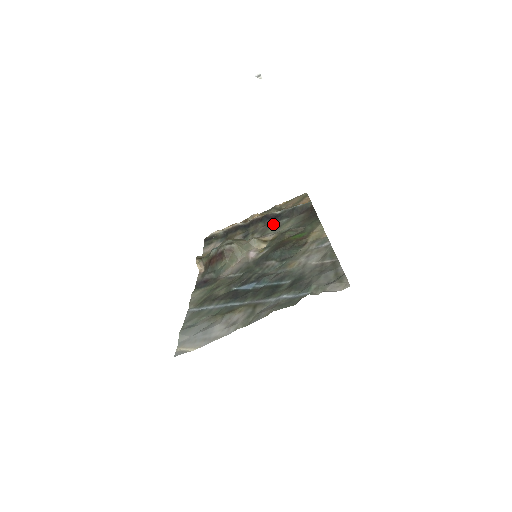
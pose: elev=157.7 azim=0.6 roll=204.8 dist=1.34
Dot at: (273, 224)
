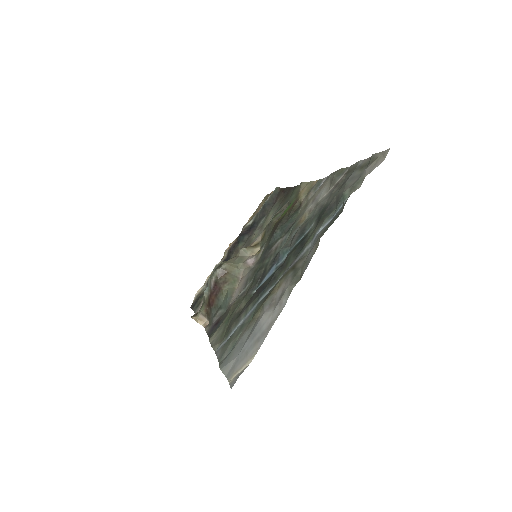
Dot at: (253, 234)
